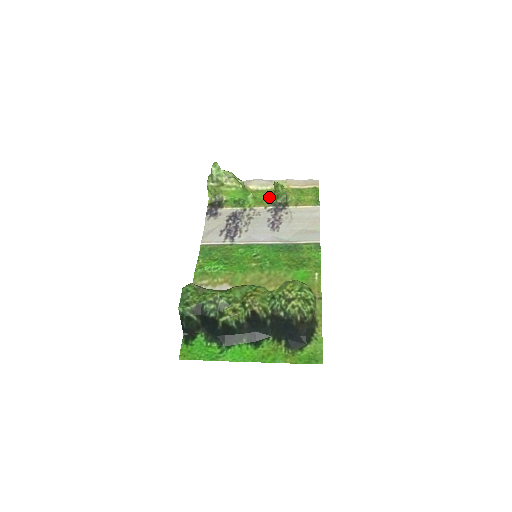
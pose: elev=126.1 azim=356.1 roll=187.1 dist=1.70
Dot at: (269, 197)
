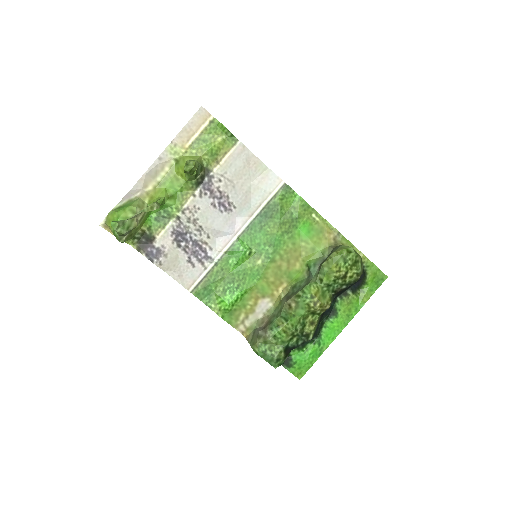
Dot at: (183, 181)
